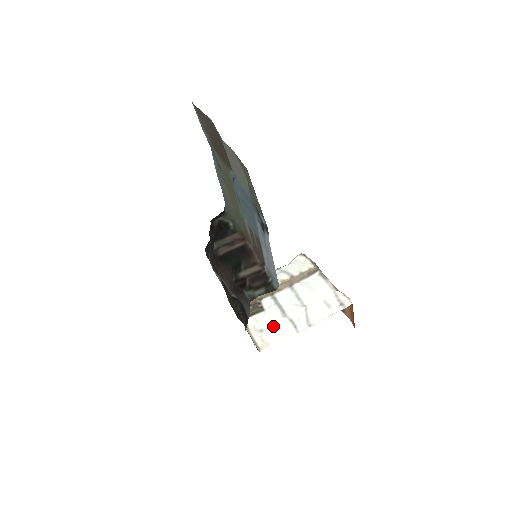
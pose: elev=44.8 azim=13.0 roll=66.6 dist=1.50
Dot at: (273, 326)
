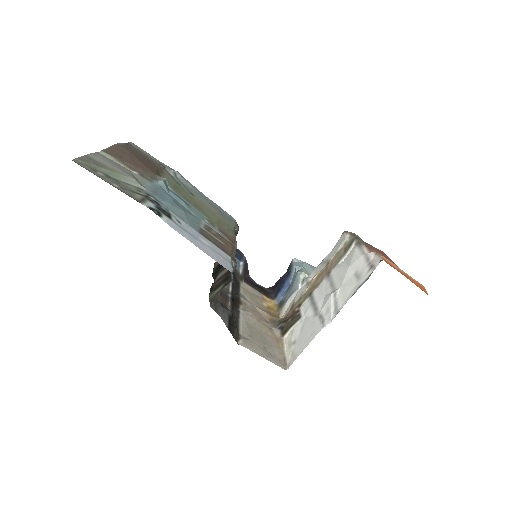
Dot at: (304, 332)
